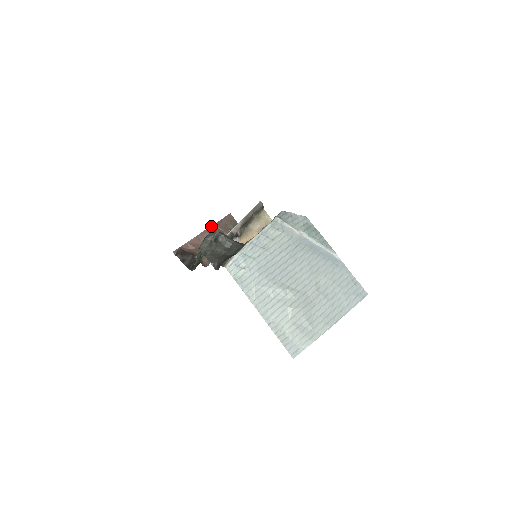
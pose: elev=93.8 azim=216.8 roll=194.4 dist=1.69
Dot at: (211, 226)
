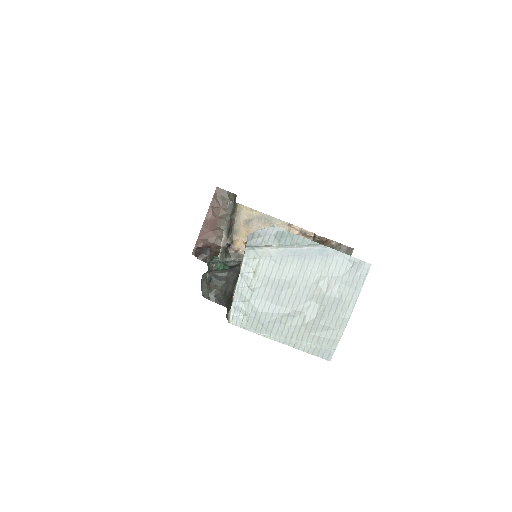
Dot at: (208, 210)
